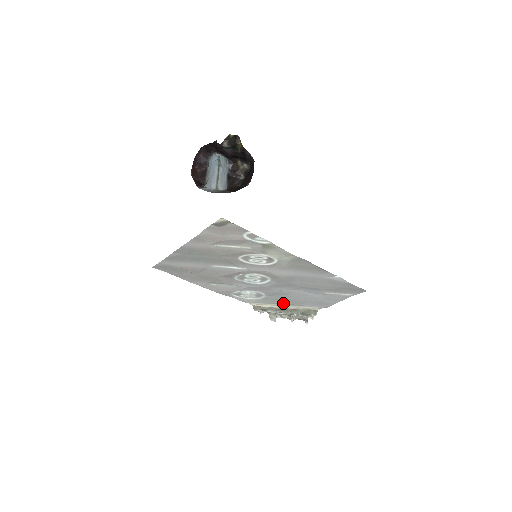
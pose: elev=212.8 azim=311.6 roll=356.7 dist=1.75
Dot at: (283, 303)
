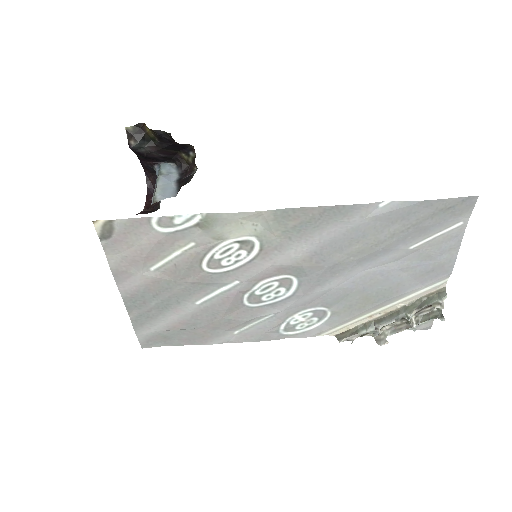
Dot at: (370, 307)
